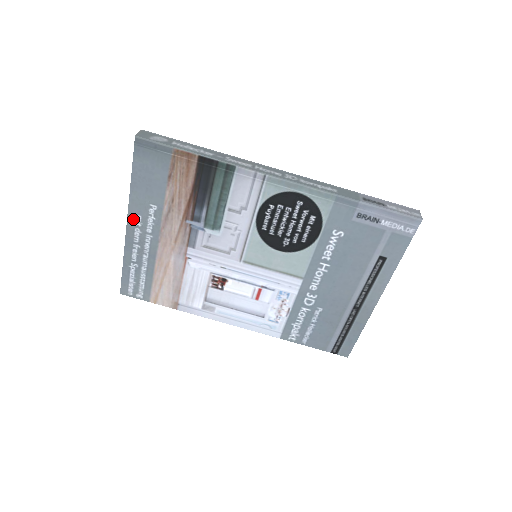
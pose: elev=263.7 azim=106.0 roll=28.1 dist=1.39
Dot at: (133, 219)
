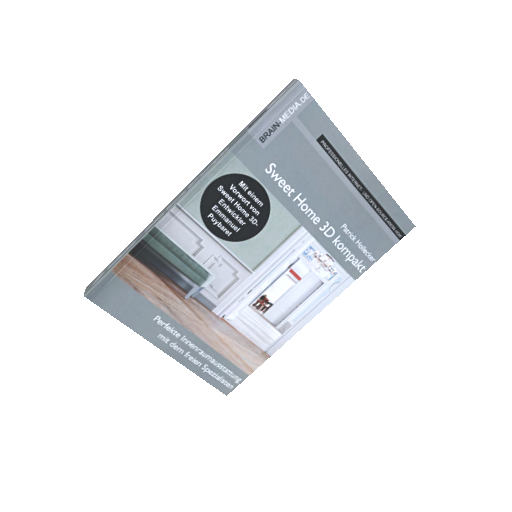
Dot at: (160, 342)
